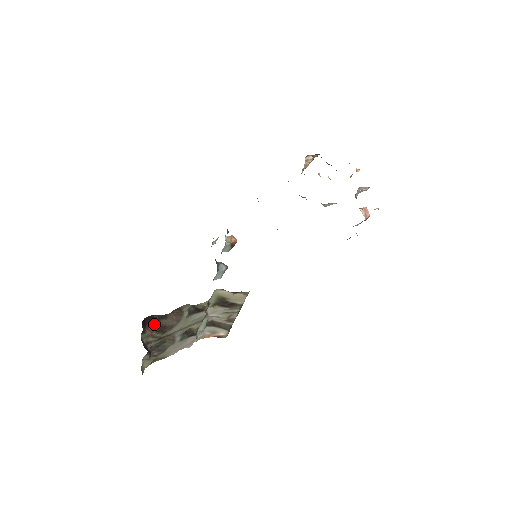
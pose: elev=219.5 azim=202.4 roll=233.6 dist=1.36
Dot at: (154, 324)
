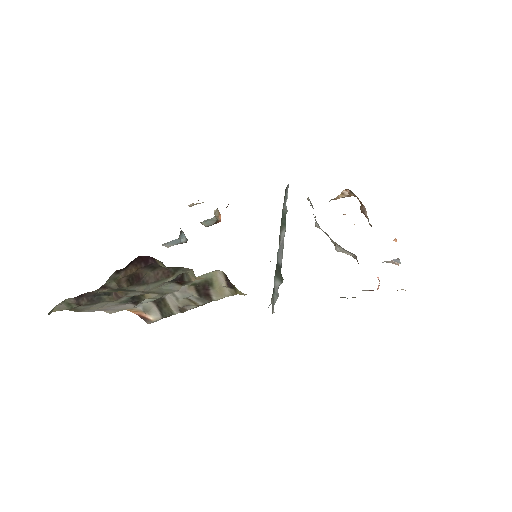
Dot at: (137, 268)
